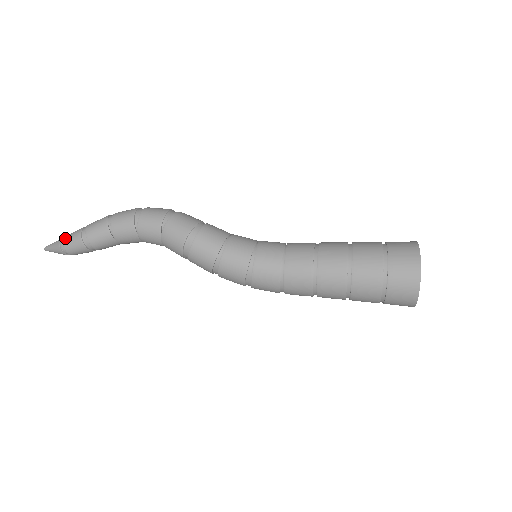
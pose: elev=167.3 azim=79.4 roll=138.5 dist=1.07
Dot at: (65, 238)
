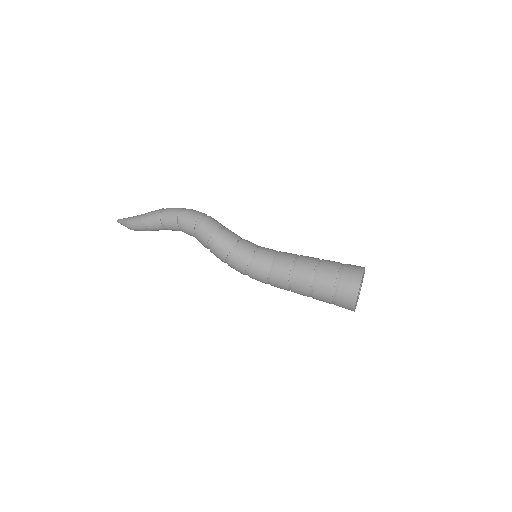
Dot at: (131, 219)
